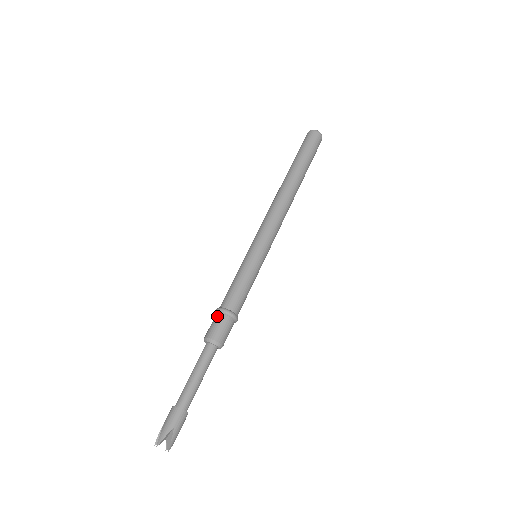
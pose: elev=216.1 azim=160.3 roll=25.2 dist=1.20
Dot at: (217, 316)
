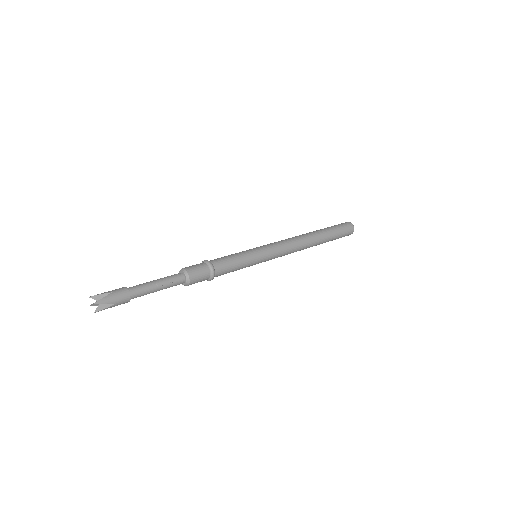
Dot at: (206, 267)
